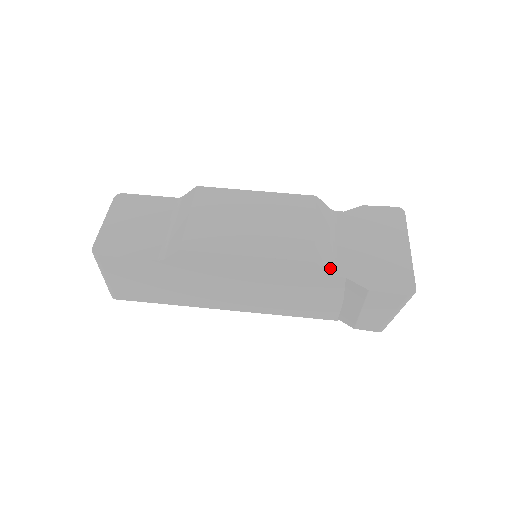
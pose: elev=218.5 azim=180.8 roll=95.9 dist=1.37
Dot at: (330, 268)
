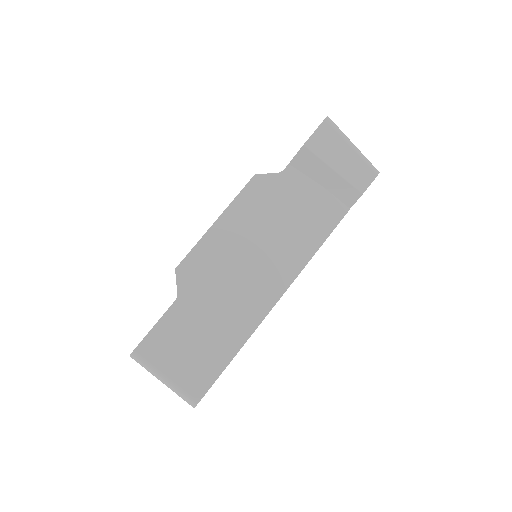
Dot at: occluded
